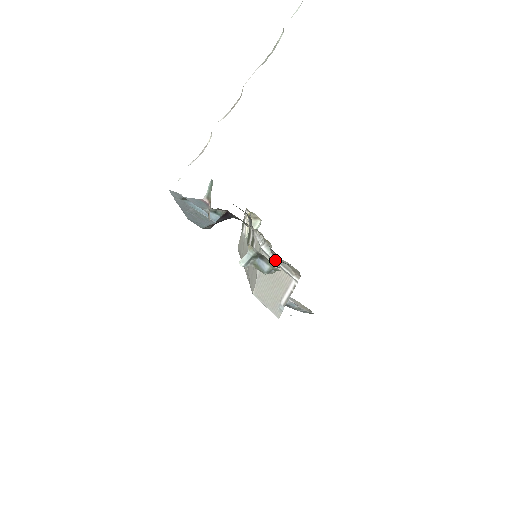
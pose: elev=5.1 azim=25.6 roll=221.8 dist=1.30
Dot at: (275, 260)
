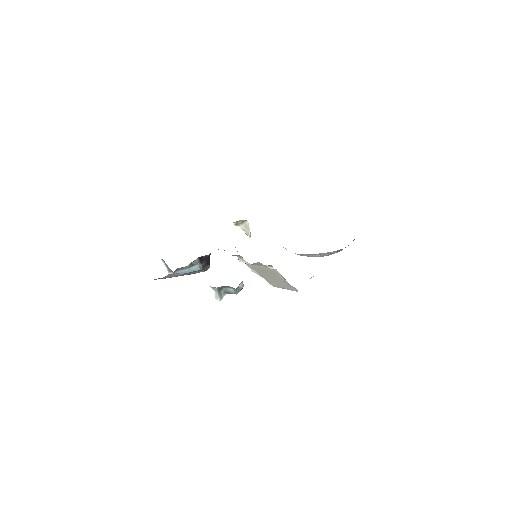
Dot at: occluded
